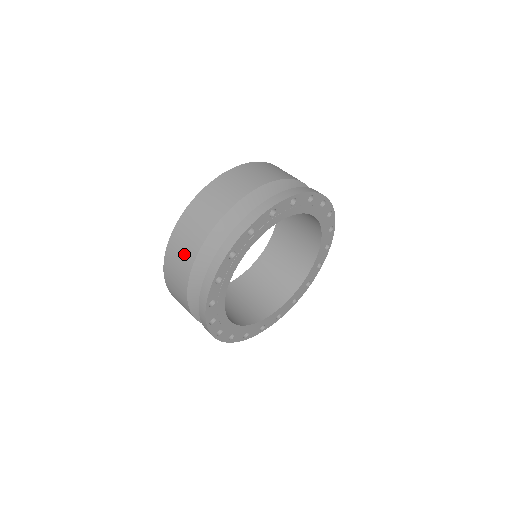
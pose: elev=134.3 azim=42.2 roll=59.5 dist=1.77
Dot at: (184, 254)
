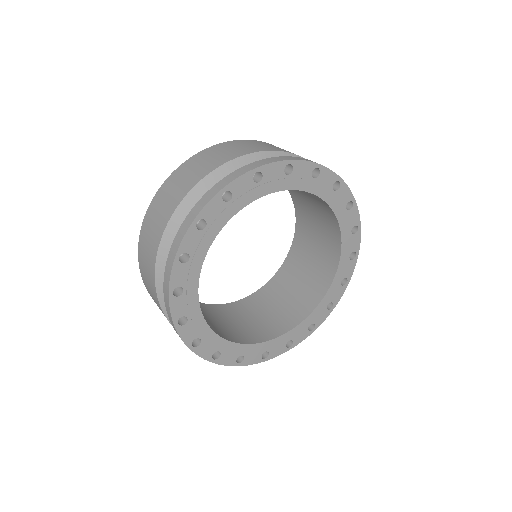
Dot at: (153, 297)
